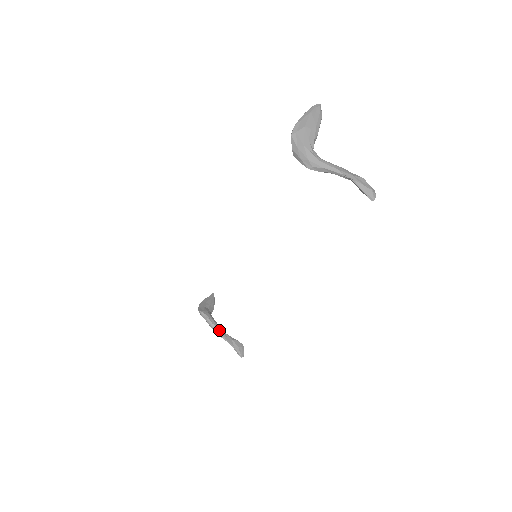
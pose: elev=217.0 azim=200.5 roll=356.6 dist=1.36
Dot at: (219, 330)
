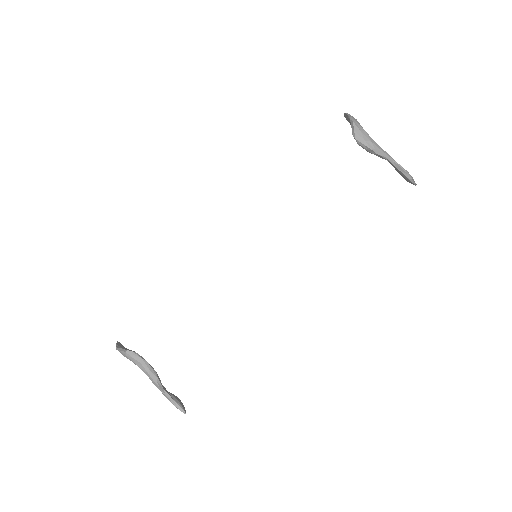
Dot at: (158, 376)
